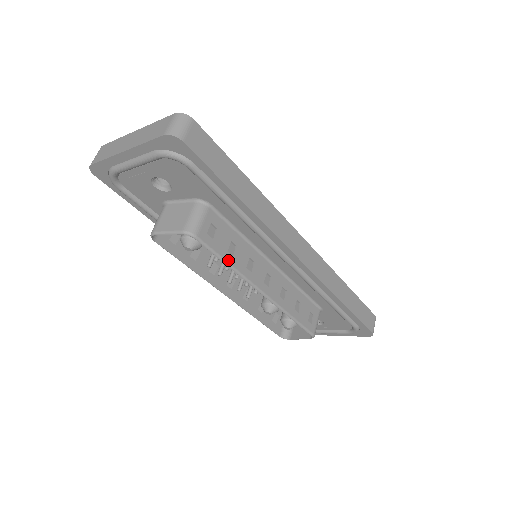
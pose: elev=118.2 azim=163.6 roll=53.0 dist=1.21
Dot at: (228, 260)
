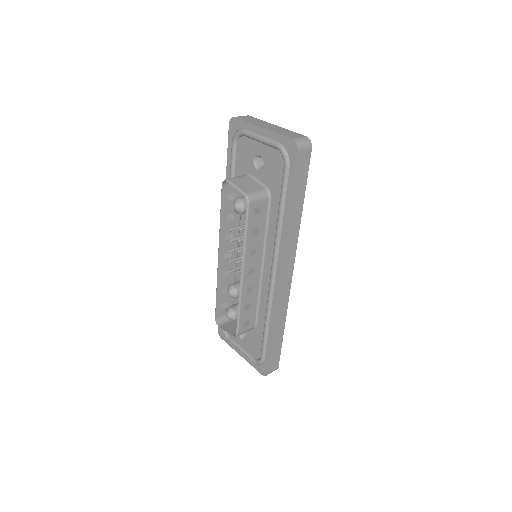
Dot at: (248, 234)
